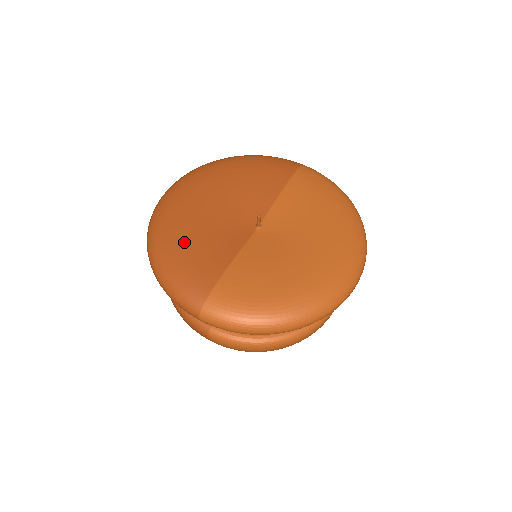
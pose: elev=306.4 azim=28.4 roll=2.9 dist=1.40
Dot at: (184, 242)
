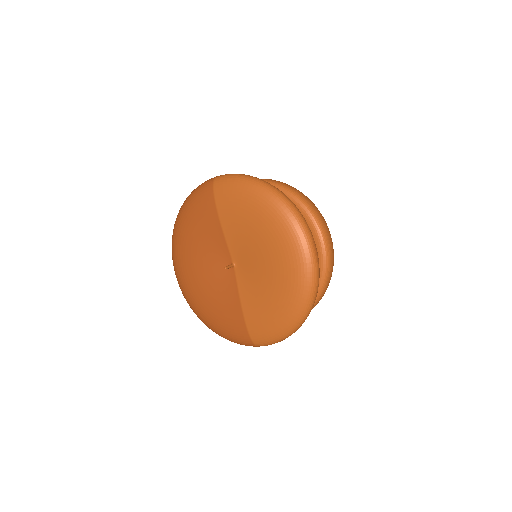
Dot at: (212, 312)
